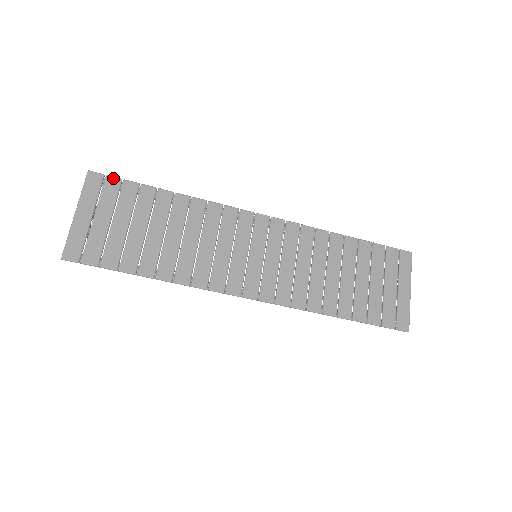
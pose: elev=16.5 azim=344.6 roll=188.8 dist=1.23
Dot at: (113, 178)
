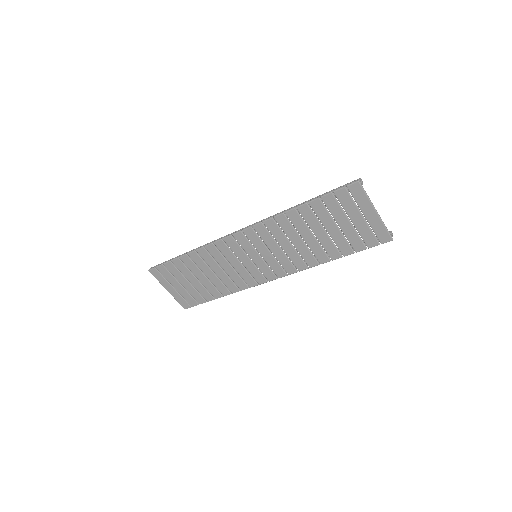
Dot at: (159, 267)
